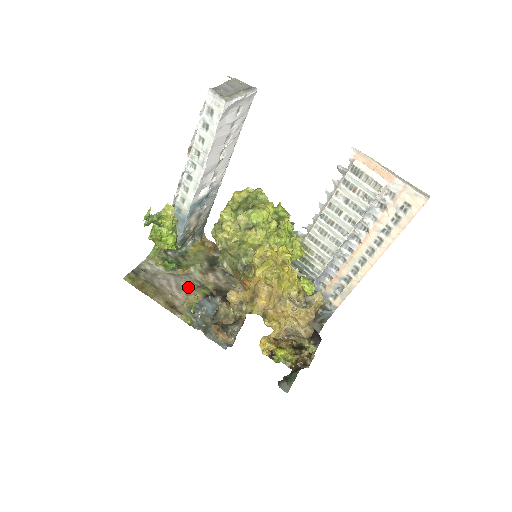
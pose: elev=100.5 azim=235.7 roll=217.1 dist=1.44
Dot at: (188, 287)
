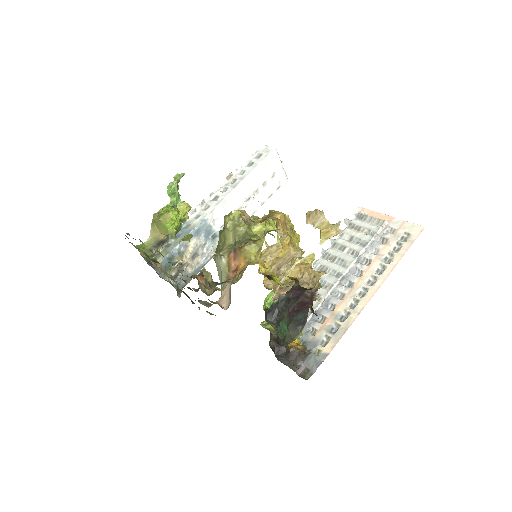
Dot at: occluded
